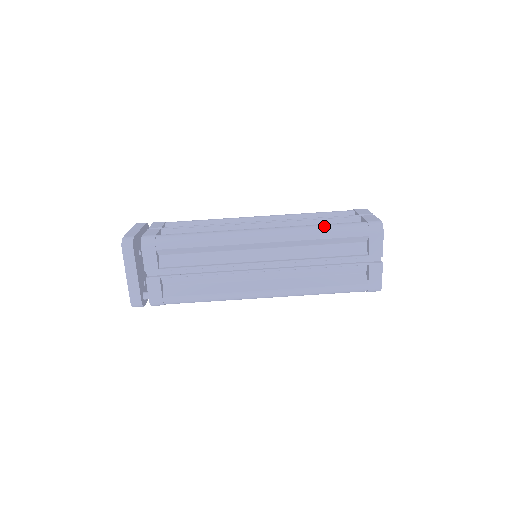
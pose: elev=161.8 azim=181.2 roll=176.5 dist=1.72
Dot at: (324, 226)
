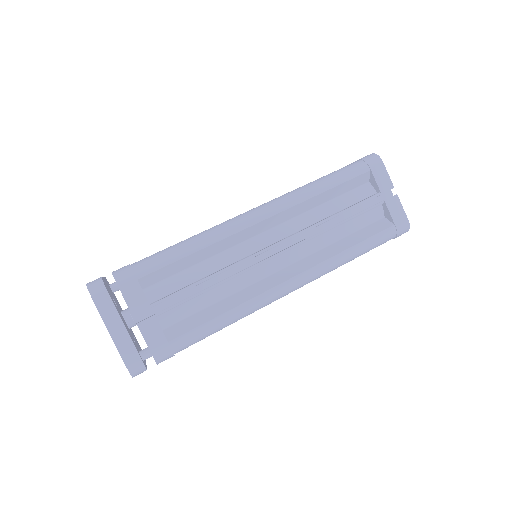
Dot at: (319, 179)
